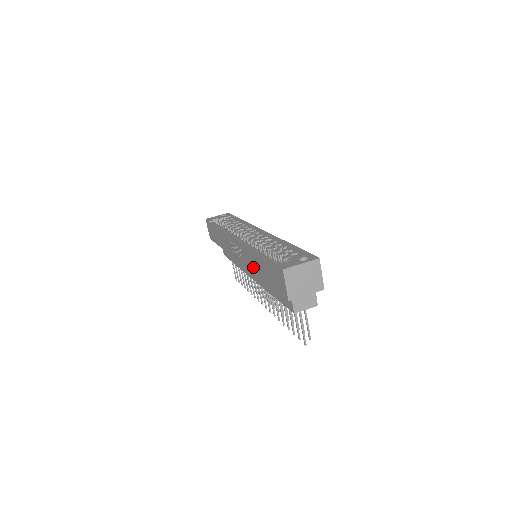
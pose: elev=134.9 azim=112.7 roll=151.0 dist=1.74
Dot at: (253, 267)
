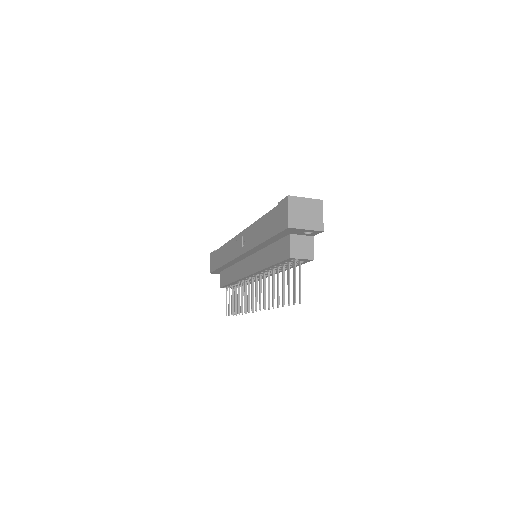
Dot at: (254, 239)
